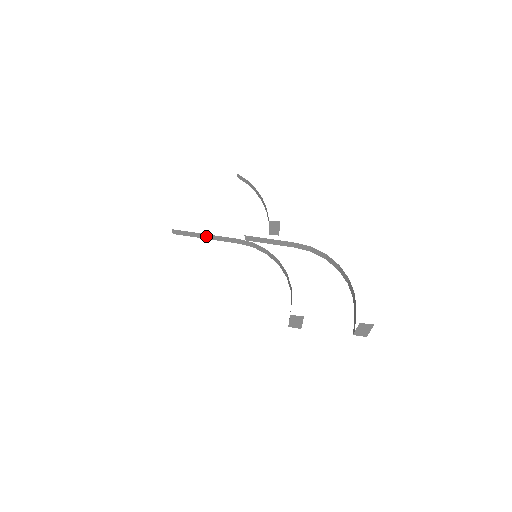
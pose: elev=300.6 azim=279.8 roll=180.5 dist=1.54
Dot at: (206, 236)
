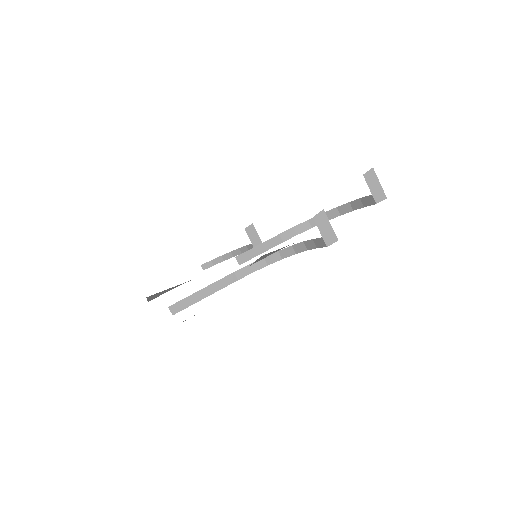
Dot at: (204, 292)
